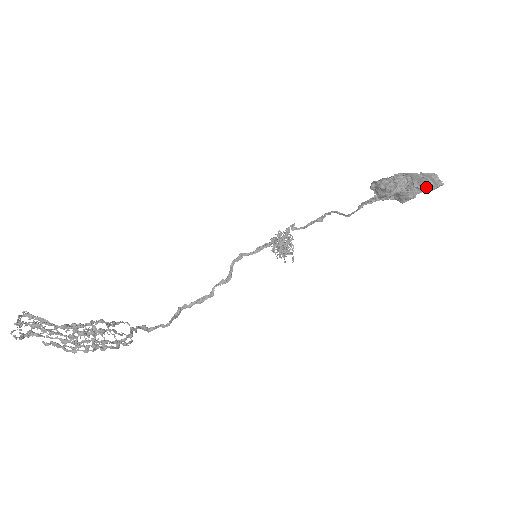
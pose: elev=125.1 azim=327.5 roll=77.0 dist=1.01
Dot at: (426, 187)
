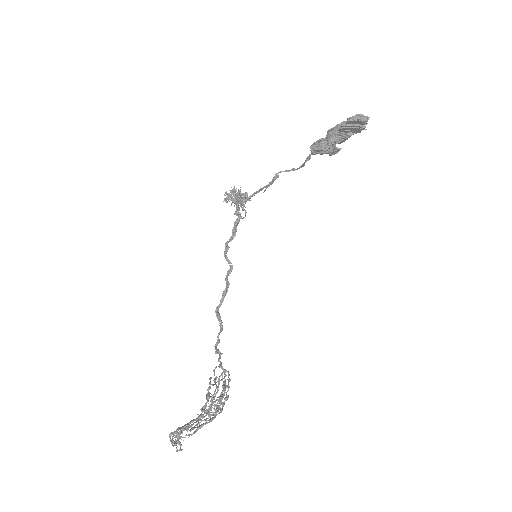
Dot at: (359, 132)
